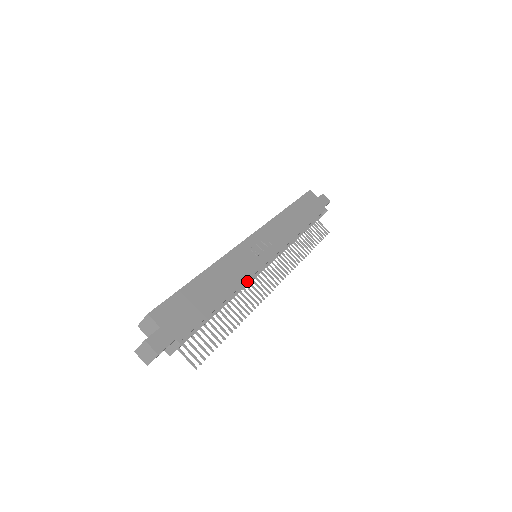
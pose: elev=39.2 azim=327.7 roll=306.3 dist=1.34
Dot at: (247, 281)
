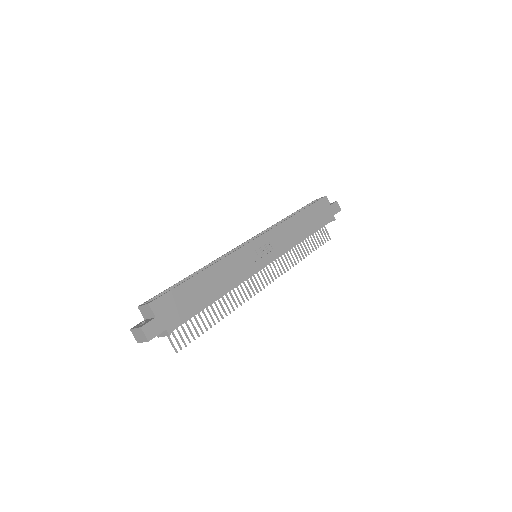
Dot at: occluded
